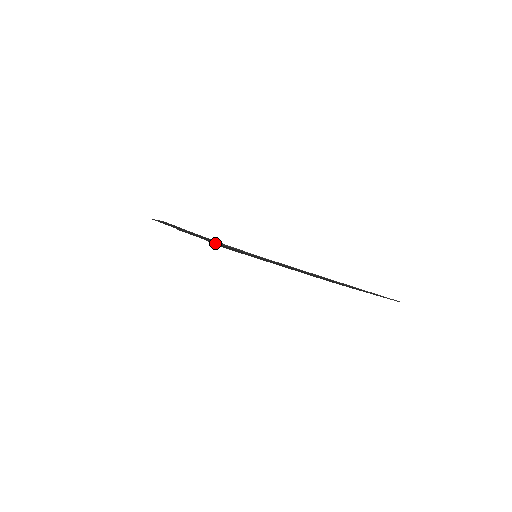
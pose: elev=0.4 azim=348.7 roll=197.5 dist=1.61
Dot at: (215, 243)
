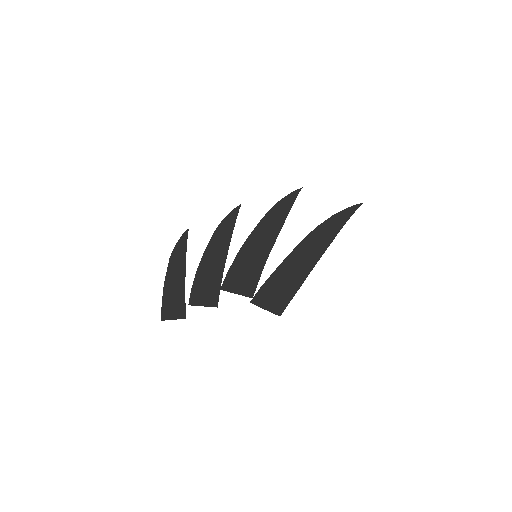
Dot at: occluded
